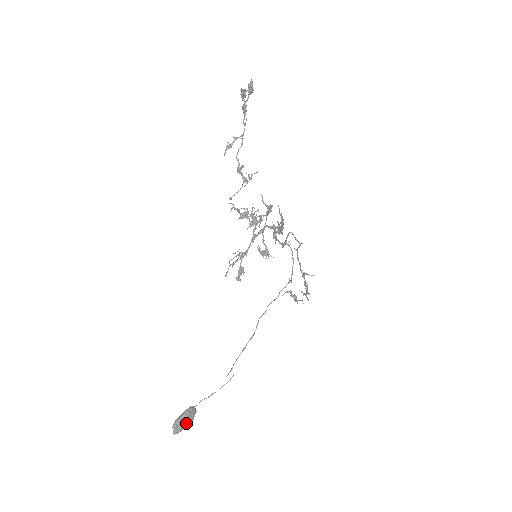
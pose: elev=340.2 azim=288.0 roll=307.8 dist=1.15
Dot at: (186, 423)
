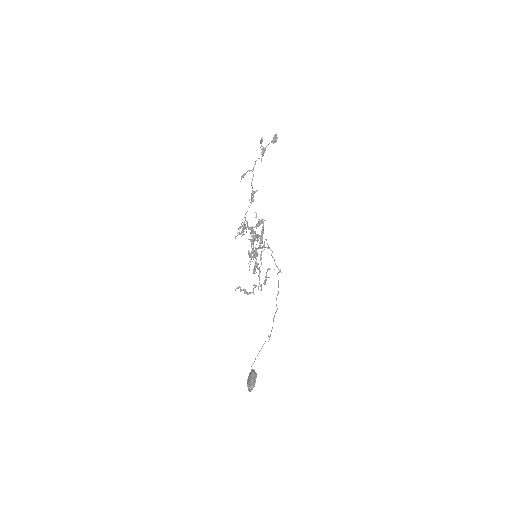
Dot at: occluded
